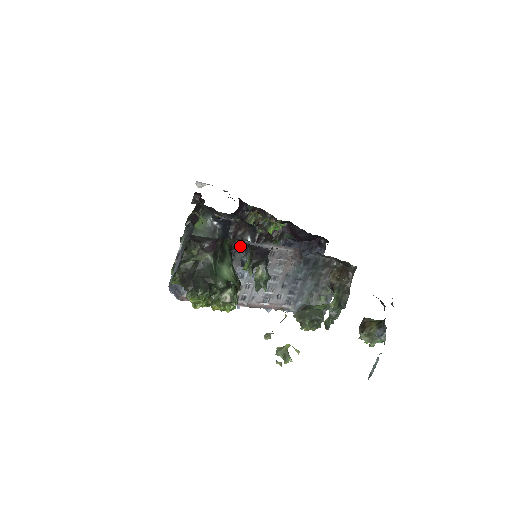
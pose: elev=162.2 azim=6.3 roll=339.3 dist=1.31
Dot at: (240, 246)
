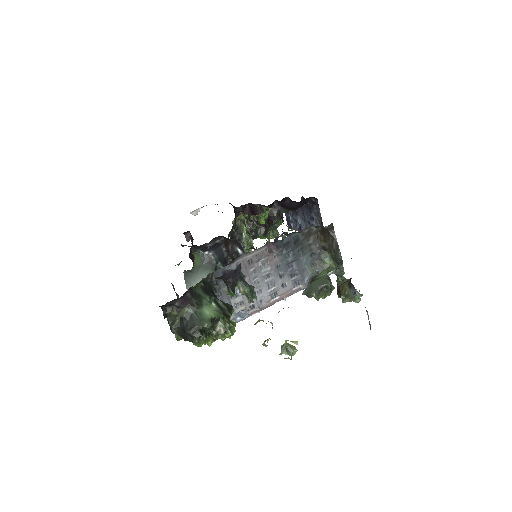
Dot at: (217, 276)
